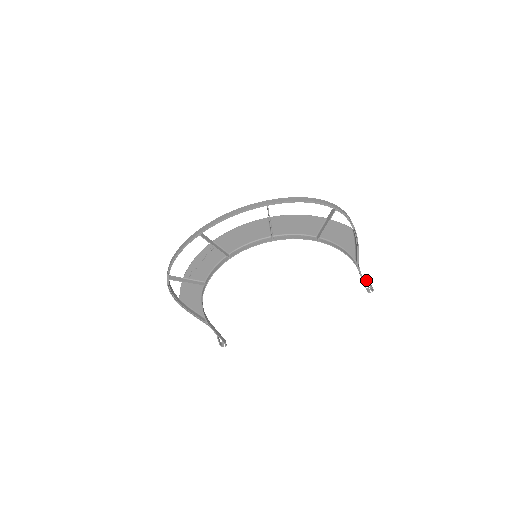
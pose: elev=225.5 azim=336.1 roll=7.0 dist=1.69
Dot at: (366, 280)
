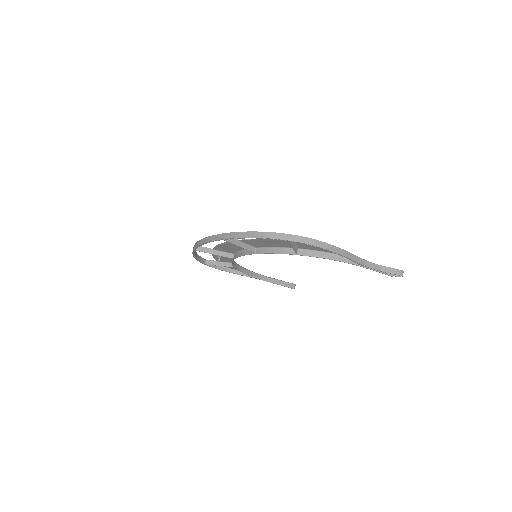
Dot at: (388, 269)
